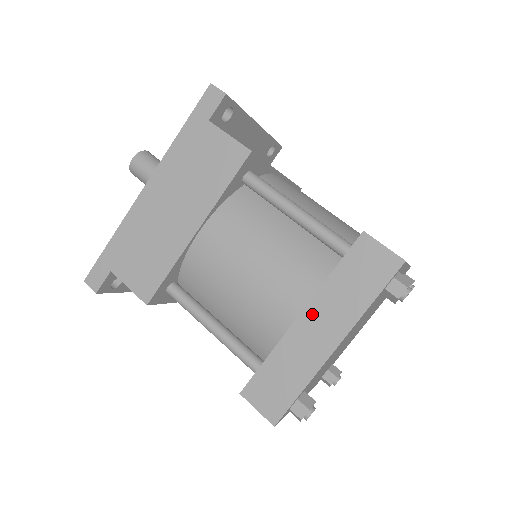
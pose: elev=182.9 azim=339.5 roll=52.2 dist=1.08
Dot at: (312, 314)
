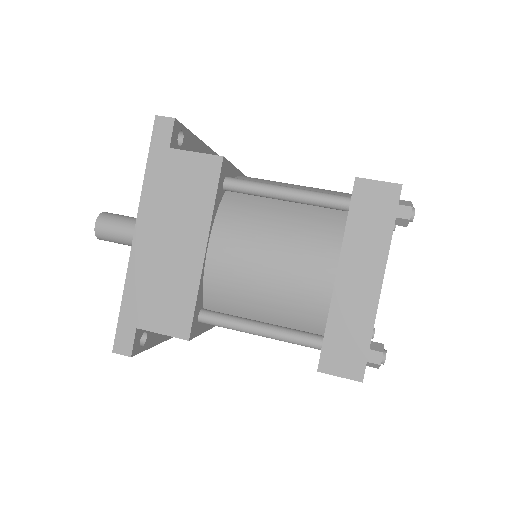
Dot at: (347, 268)
